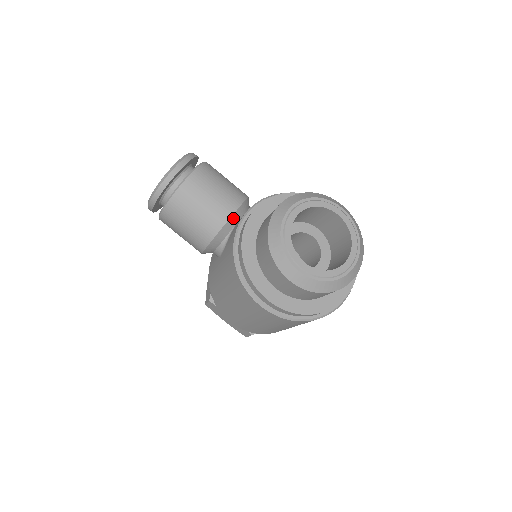
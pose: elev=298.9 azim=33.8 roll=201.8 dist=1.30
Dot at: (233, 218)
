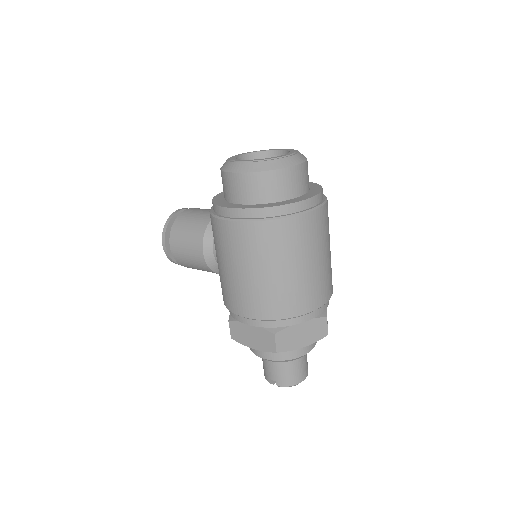
Dot at: occluded
